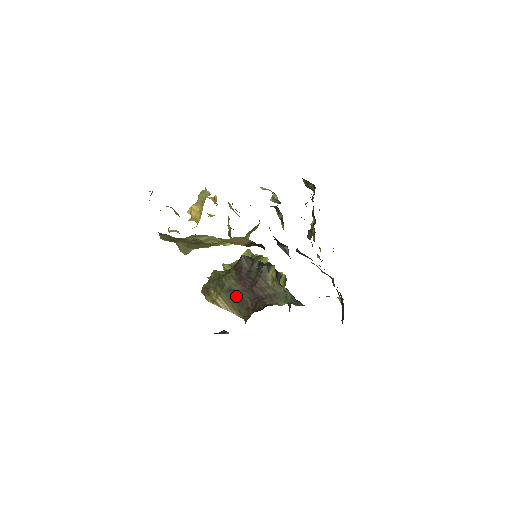
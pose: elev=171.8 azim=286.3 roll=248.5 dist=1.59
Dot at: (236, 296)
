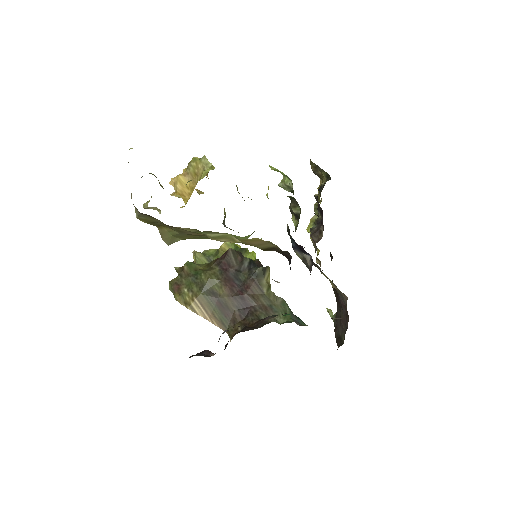
Dot at: (219, 302)
